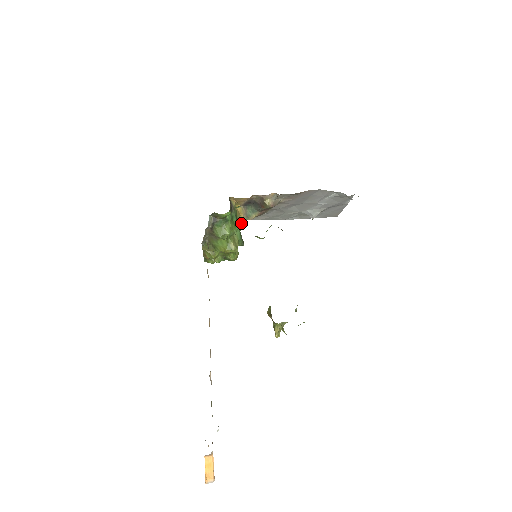
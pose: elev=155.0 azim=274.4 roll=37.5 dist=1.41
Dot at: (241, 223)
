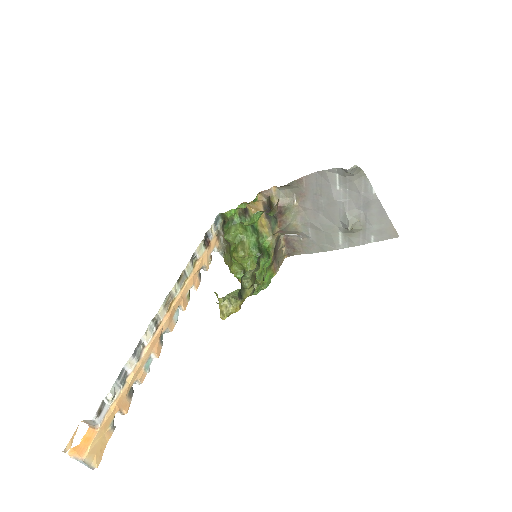
Dot at: (264, 236)
